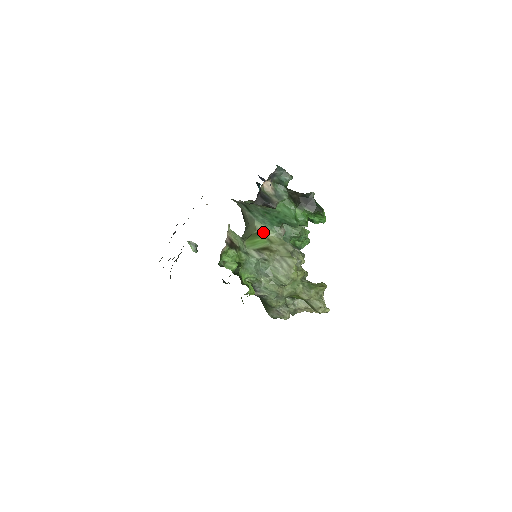
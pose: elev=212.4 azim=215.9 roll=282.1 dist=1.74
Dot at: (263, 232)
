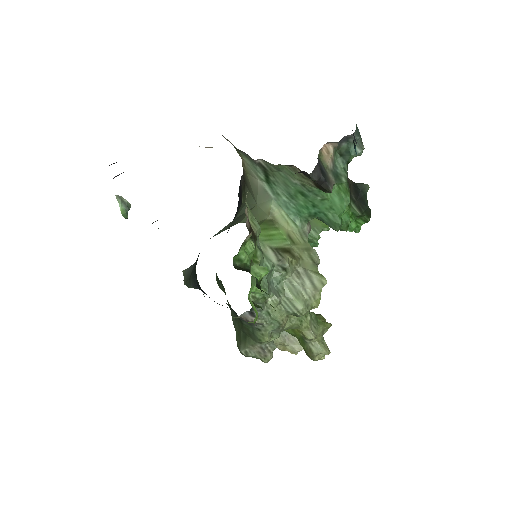
Dot at: (281, 222)
